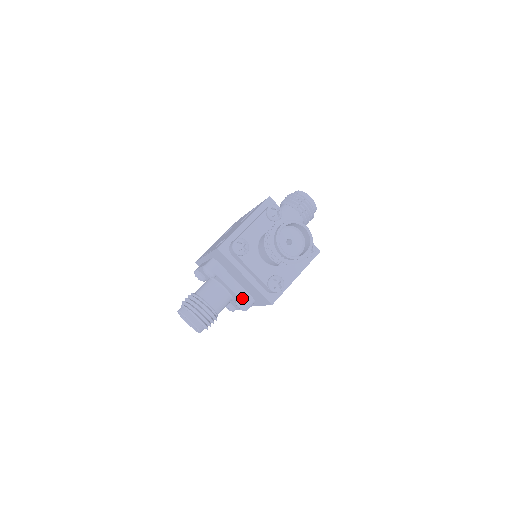
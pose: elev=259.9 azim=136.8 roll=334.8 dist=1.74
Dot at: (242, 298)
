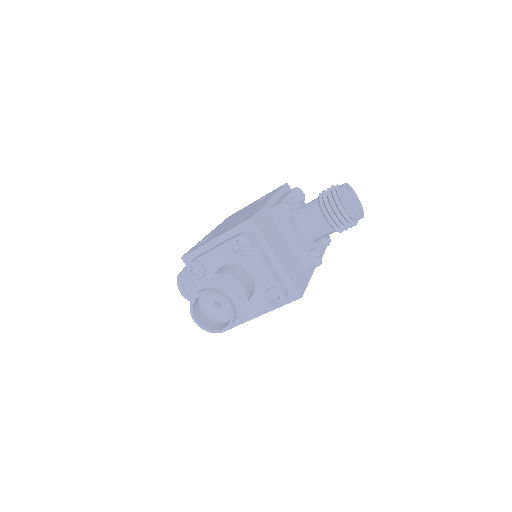
Dot at: occluded
